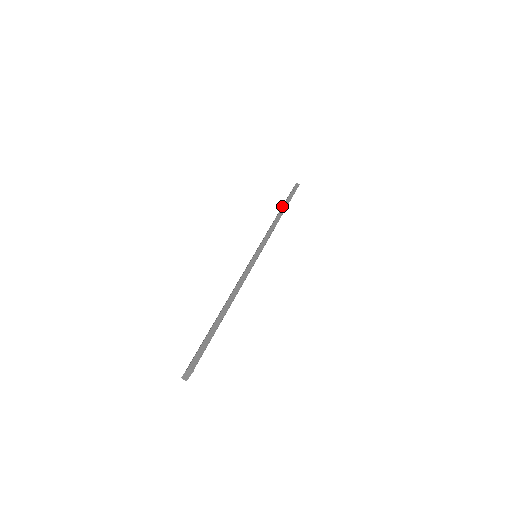
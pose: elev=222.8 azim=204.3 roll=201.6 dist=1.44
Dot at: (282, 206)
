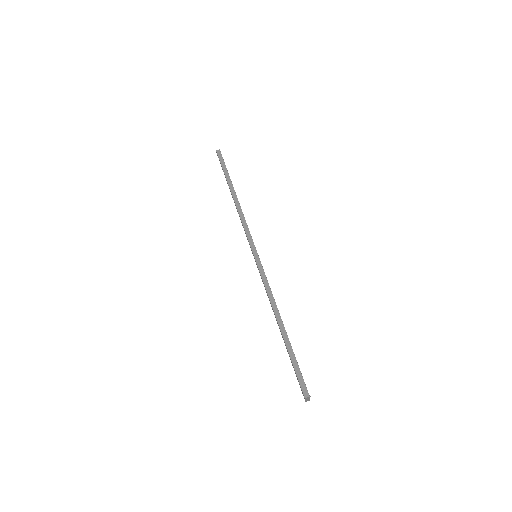
Dot at: (229, 188)
